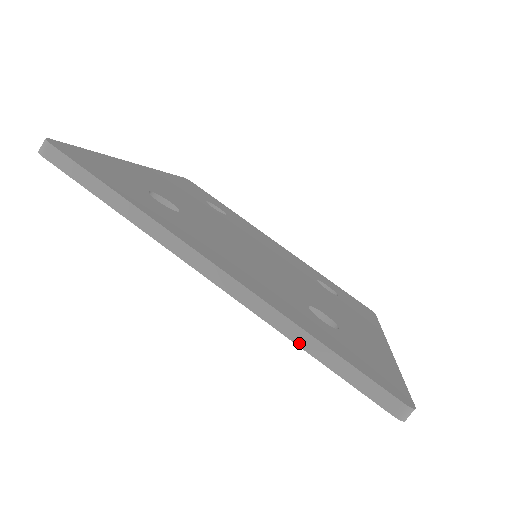
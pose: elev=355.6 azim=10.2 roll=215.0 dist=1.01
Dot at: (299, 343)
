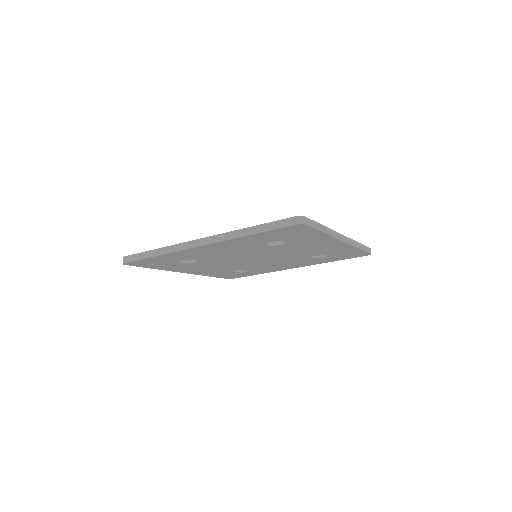
Dot at: (244, 235)
